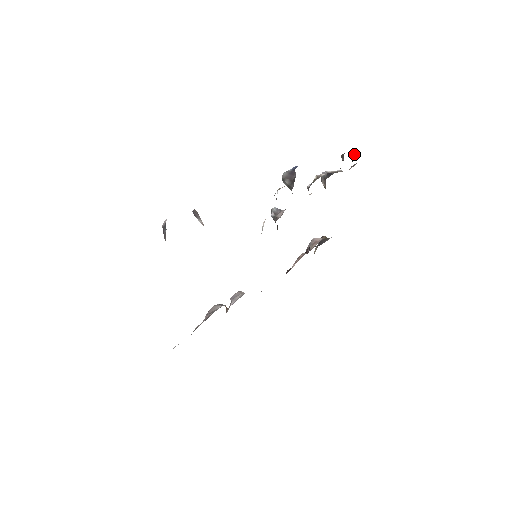
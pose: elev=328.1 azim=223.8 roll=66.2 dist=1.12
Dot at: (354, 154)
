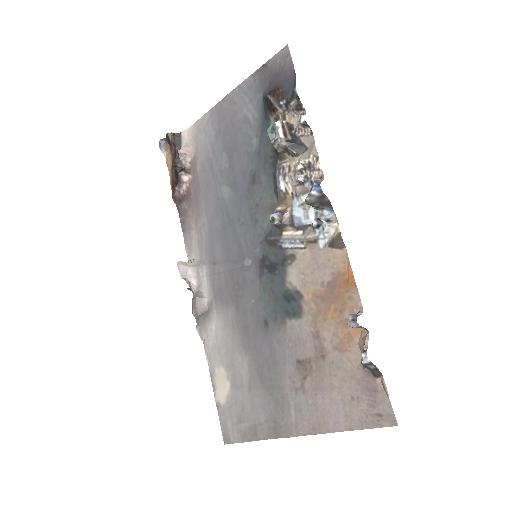
Dot at: (298, 106)
